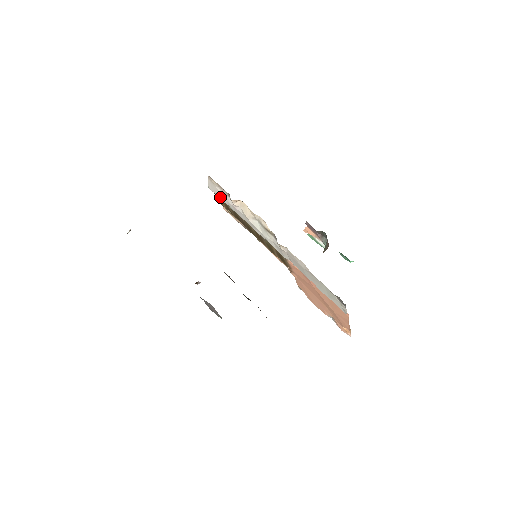
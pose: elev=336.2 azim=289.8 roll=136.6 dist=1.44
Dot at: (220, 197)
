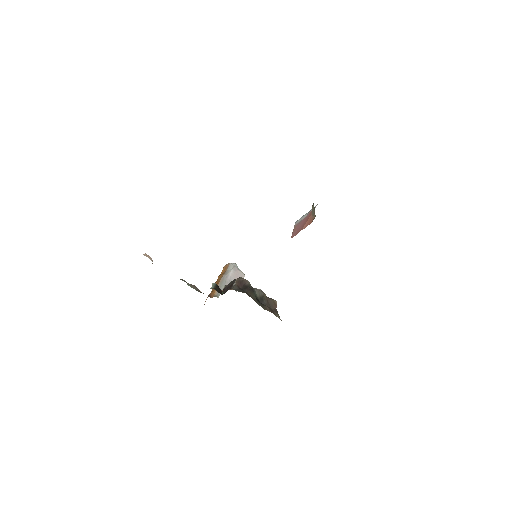
Dot at: occluded
